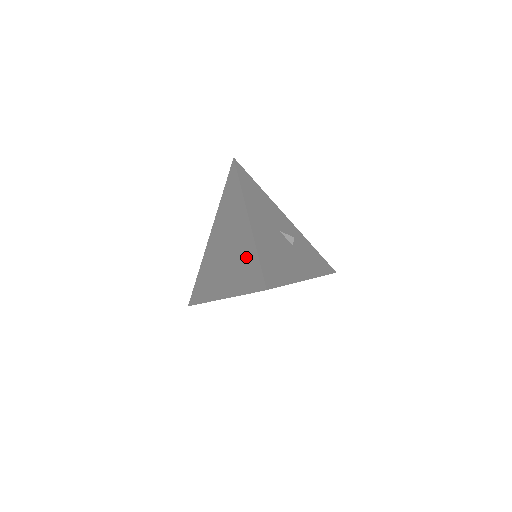
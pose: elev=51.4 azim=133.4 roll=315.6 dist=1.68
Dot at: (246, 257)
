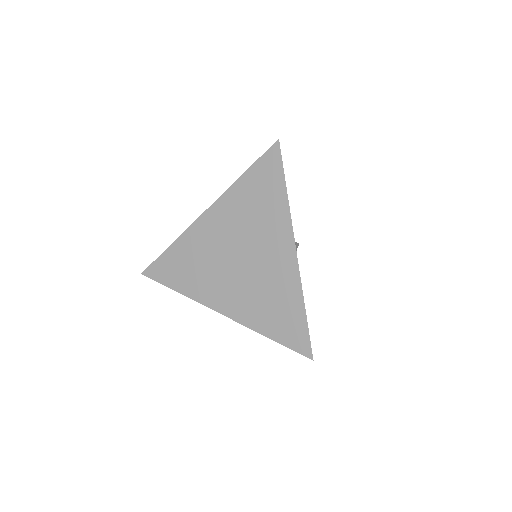
Dot at: (283, 300)
